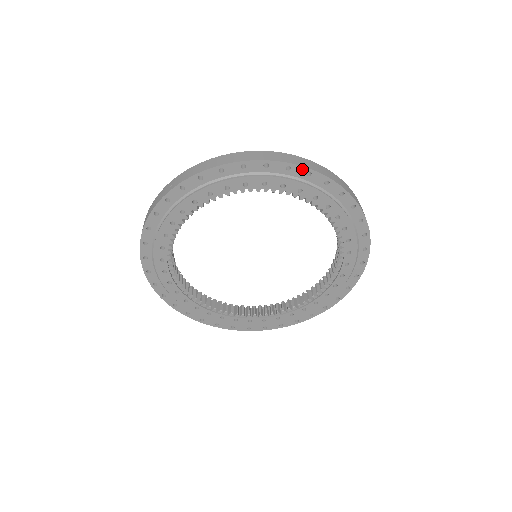
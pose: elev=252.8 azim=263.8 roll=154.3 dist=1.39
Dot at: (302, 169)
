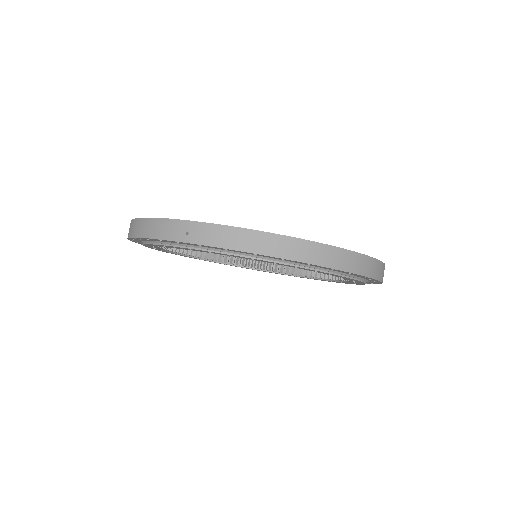
Dot at: (345, 272)
